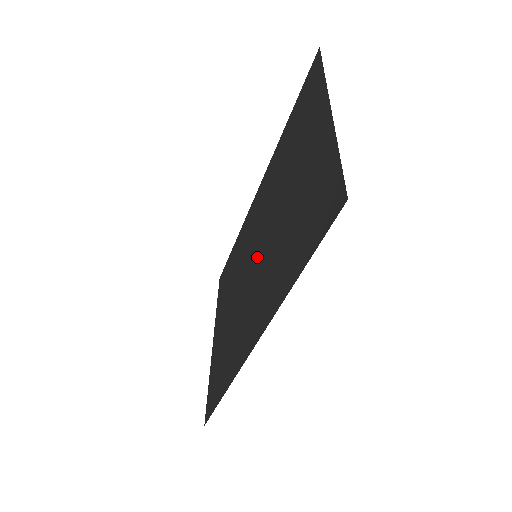
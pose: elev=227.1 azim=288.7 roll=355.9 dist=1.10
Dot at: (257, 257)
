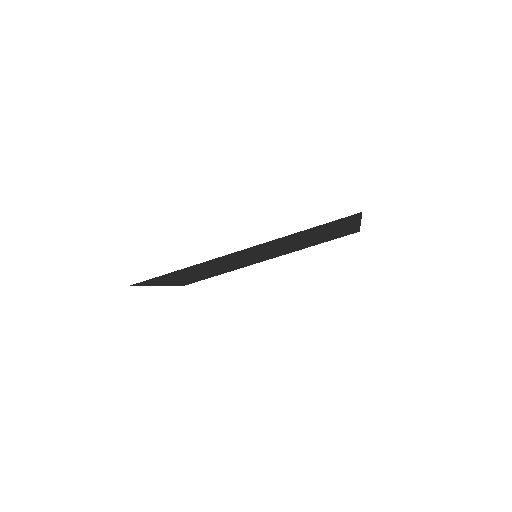
Dot at: (258, 254)
